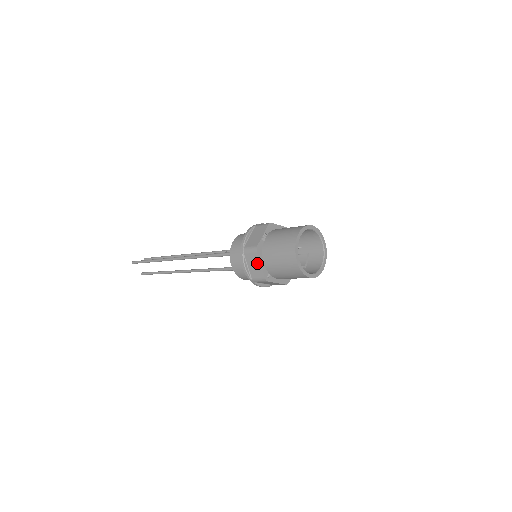
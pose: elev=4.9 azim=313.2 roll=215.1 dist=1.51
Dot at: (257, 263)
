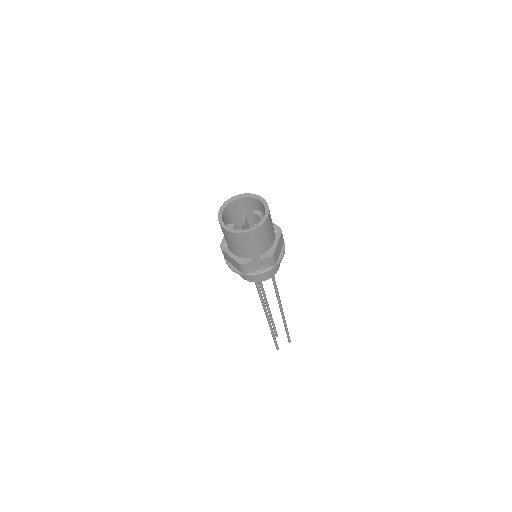
Dot at: occluded
